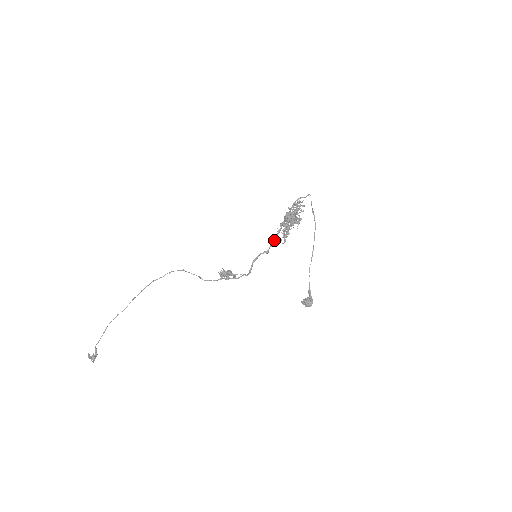
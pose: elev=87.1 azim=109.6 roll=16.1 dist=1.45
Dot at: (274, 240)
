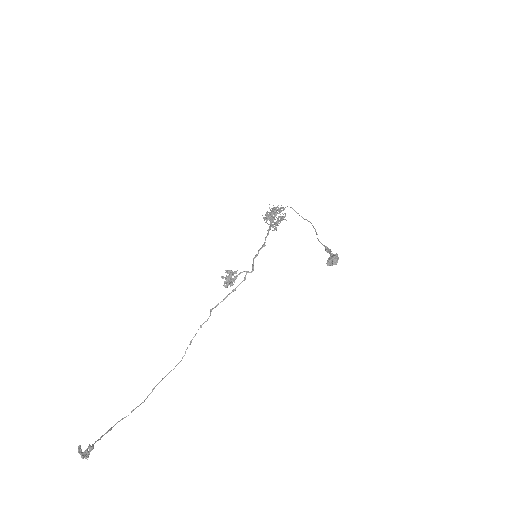
Dot at: occluded
